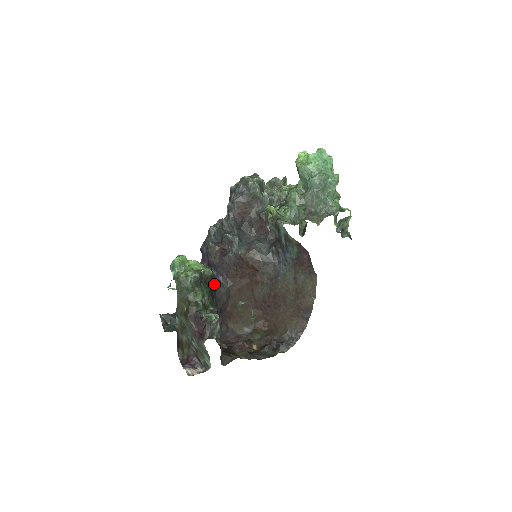
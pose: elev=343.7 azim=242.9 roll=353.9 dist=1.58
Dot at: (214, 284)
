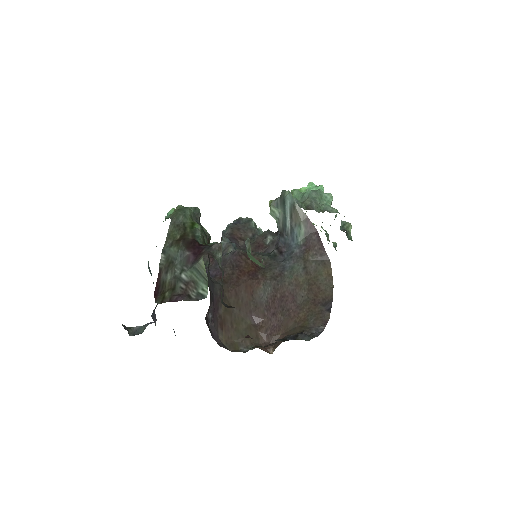
Dot at: occluded
